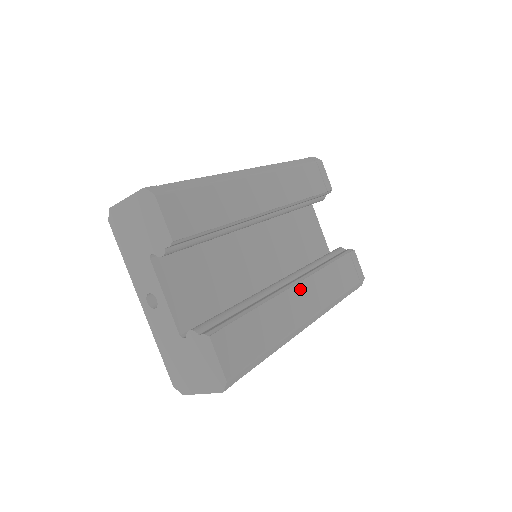
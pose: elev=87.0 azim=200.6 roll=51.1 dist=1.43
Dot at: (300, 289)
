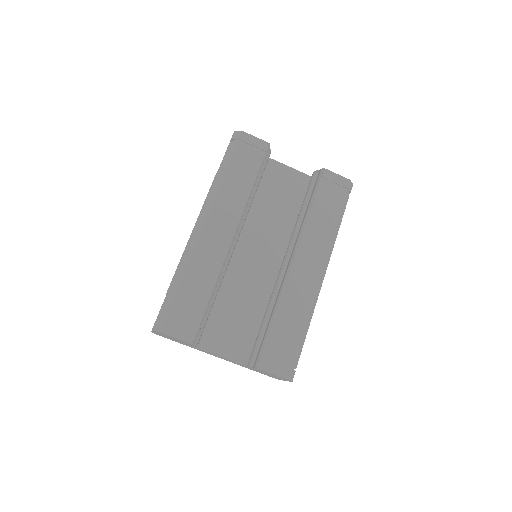
Dot at: (298, 263)
